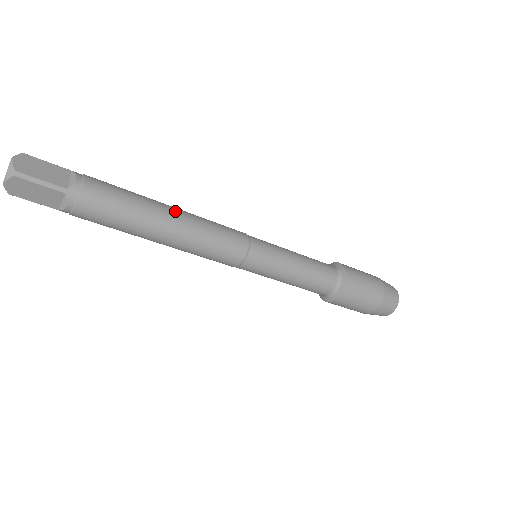
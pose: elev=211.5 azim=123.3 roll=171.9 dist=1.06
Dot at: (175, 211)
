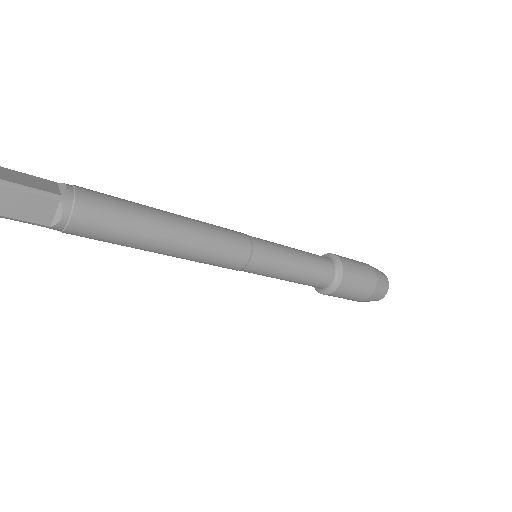
Dot at: (174, 241)
